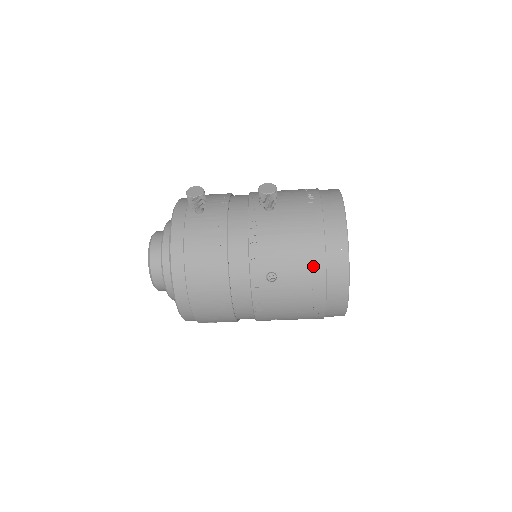
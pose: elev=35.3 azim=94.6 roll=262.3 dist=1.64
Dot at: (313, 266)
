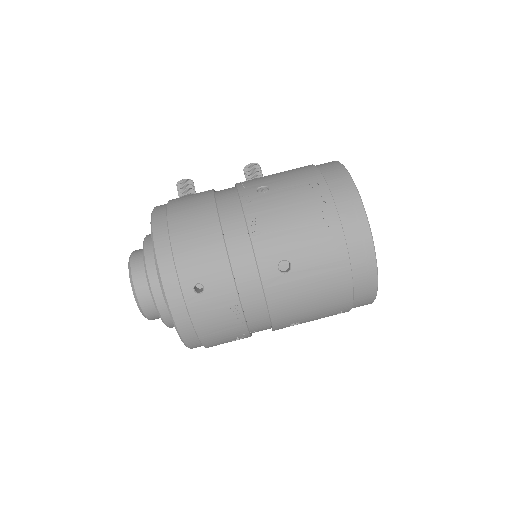
Dot at: (305, 173)
